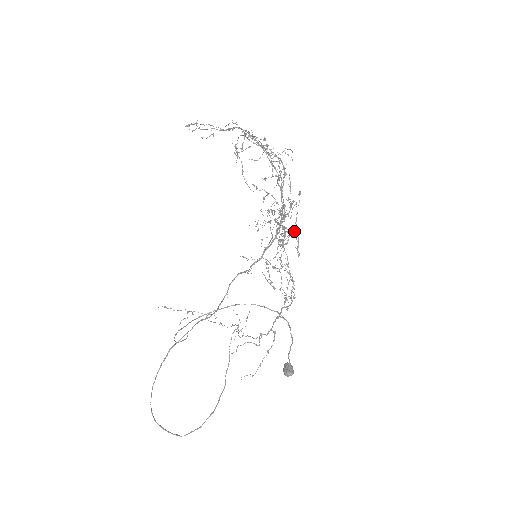
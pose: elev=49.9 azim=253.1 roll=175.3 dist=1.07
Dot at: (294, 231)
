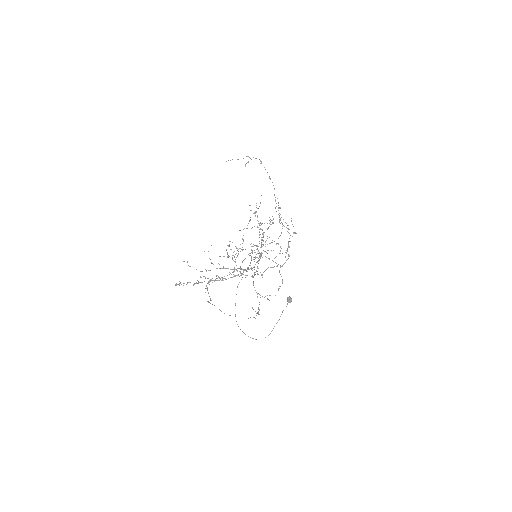
Dot at: (259, 309)
